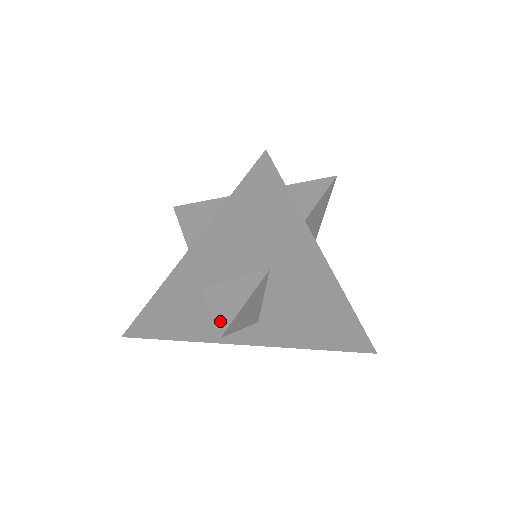
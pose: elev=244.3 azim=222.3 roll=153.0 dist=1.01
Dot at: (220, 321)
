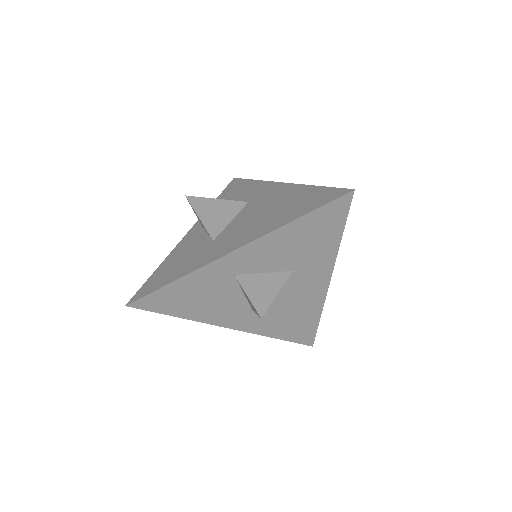
Dot at: (258, 305)
